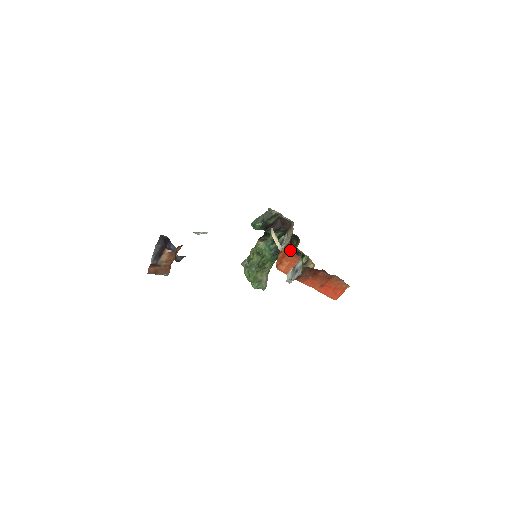
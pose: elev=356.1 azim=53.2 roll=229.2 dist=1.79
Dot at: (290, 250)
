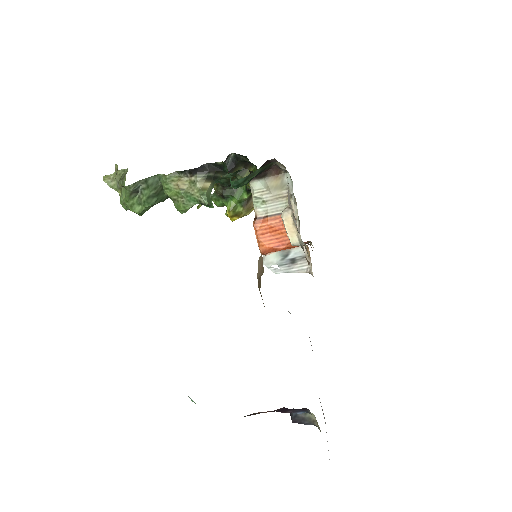
Dot at: (229, 178)
